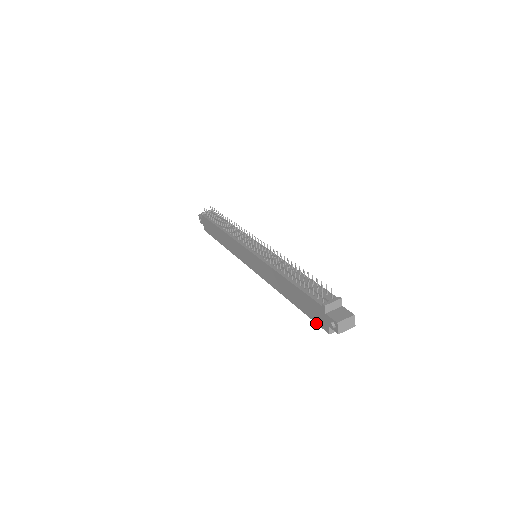
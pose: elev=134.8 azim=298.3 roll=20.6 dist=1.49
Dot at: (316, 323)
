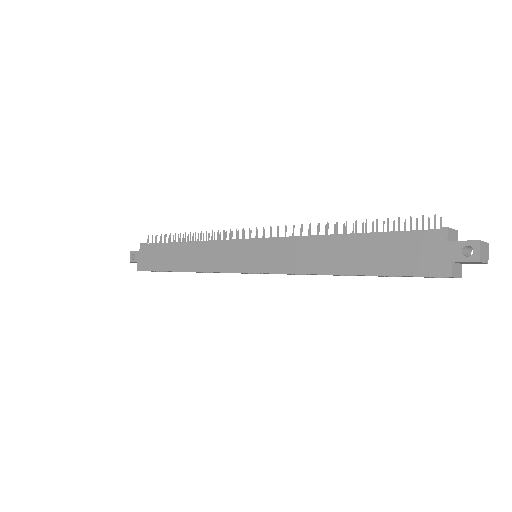
Dot at: (415, 276)
